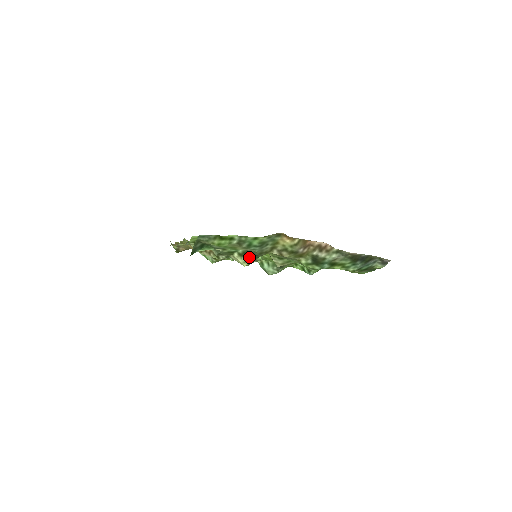
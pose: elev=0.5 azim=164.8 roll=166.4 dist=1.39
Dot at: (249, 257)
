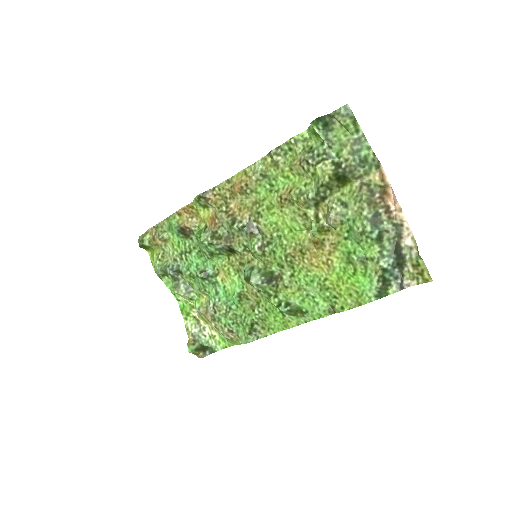
Dot at: (338, 169)
